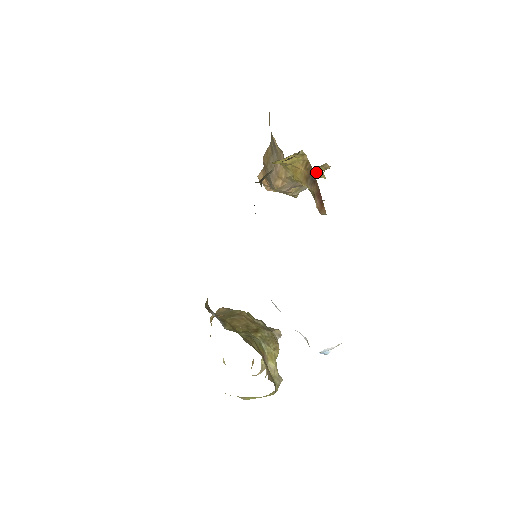
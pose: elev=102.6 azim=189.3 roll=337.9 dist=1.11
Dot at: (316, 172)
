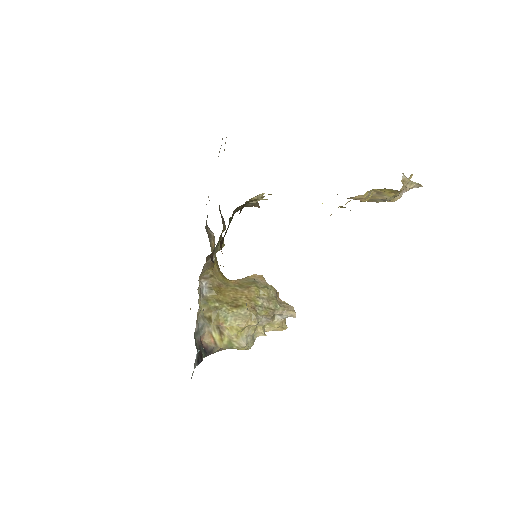
Dot at: (385, 191)
